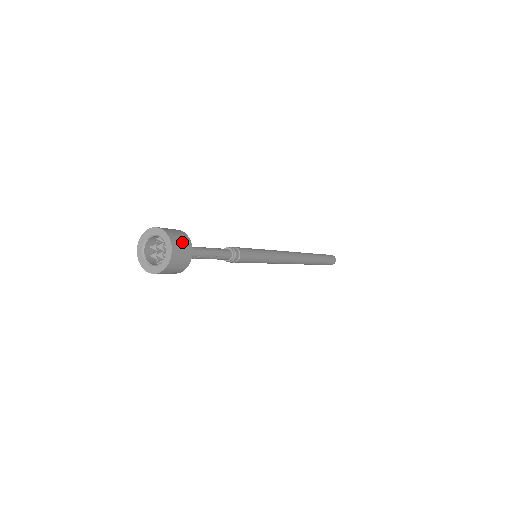
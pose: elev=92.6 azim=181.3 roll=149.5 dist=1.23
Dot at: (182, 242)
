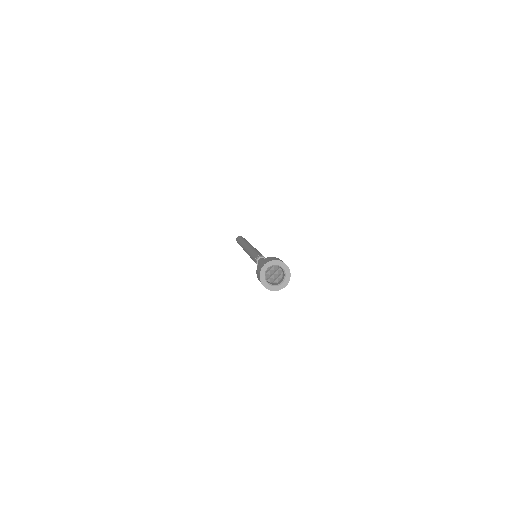
Dot at: occluded
